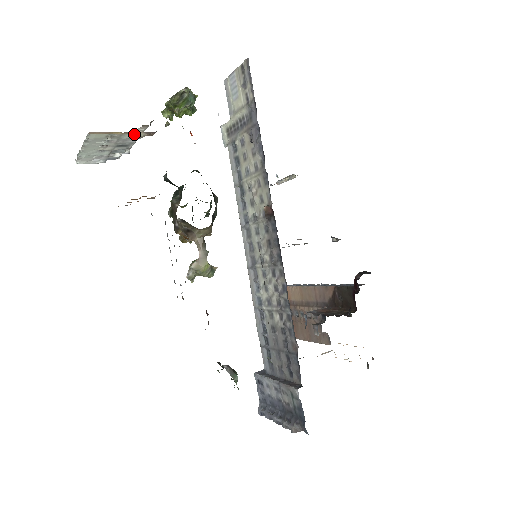
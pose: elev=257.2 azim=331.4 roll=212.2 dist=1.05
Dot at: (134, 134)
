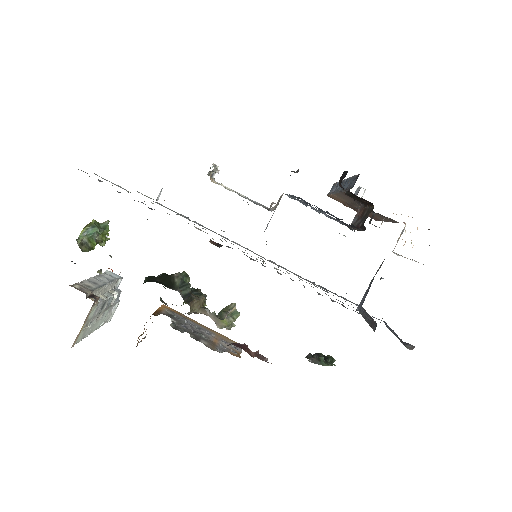
Dot at: (91, 311)
